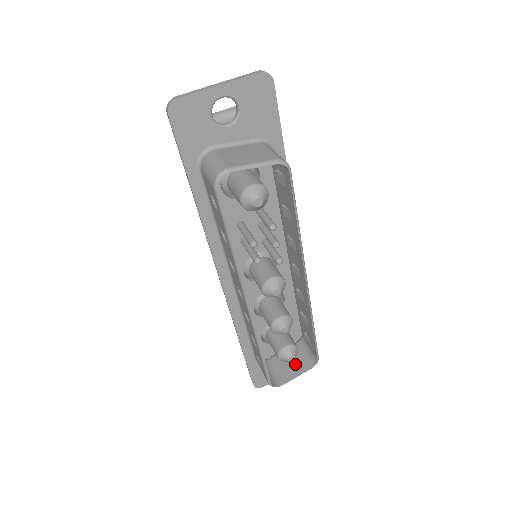
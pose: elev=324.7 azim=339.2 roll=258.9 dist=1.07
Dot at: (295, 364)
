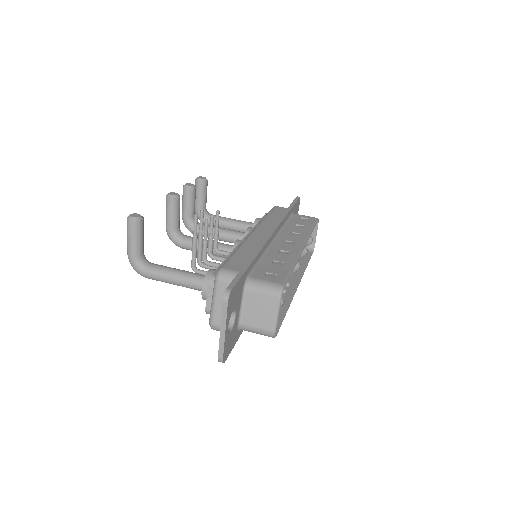
Dot at: occluded
